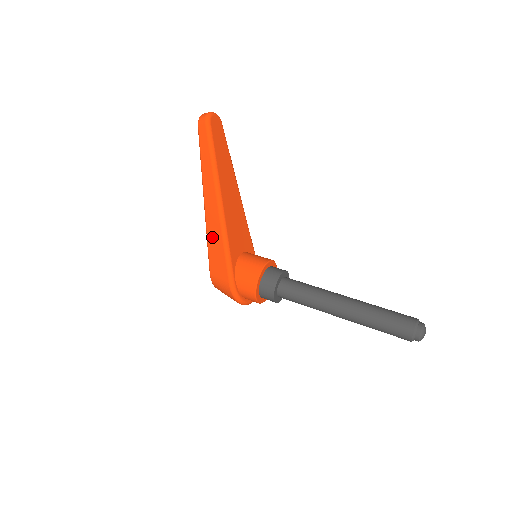
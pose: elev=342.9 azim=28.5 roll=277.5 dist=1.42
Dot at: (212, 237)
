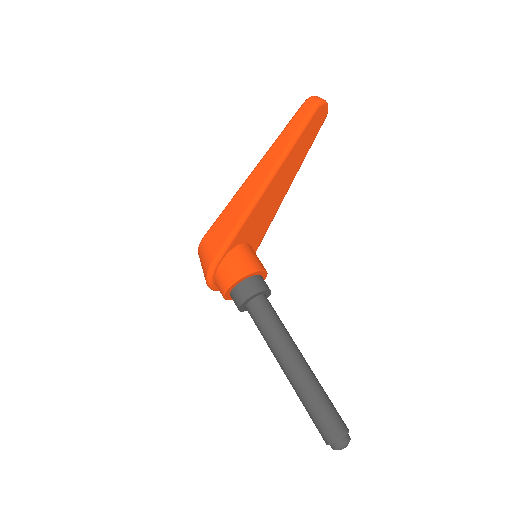
Dot at: (233, 208)
